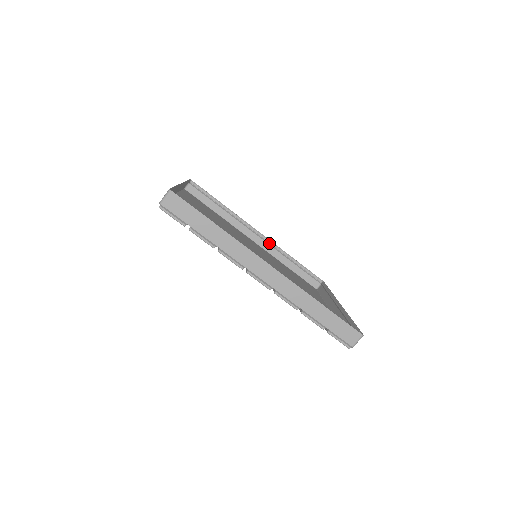
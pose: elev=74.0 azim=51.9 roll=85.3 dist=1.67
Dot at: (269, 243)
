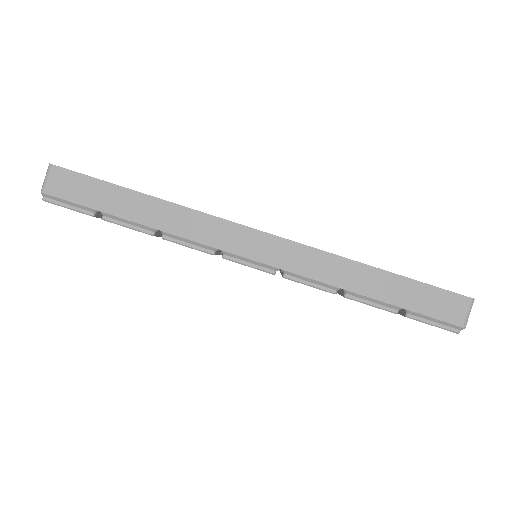
Dot at: occluded
